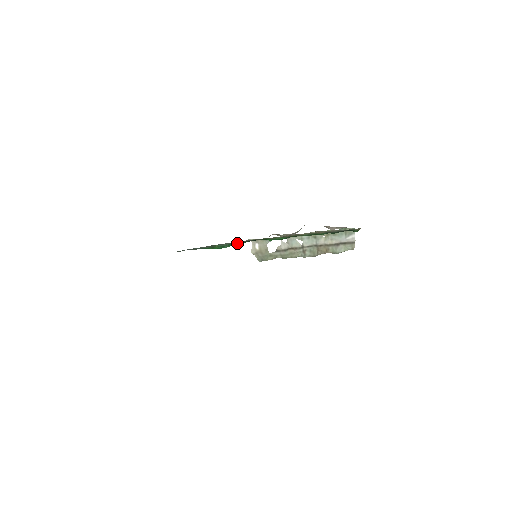
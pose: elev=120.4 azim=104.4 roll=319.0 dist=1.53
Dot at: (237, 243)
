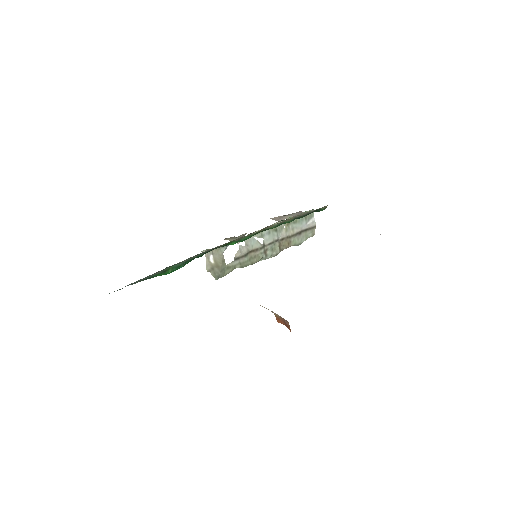
Dot at: (194, 258)
